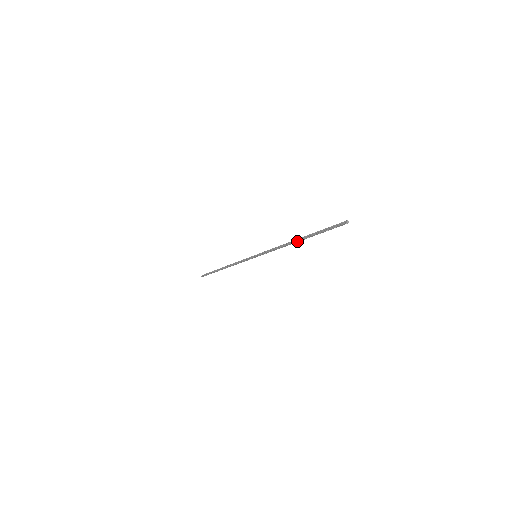
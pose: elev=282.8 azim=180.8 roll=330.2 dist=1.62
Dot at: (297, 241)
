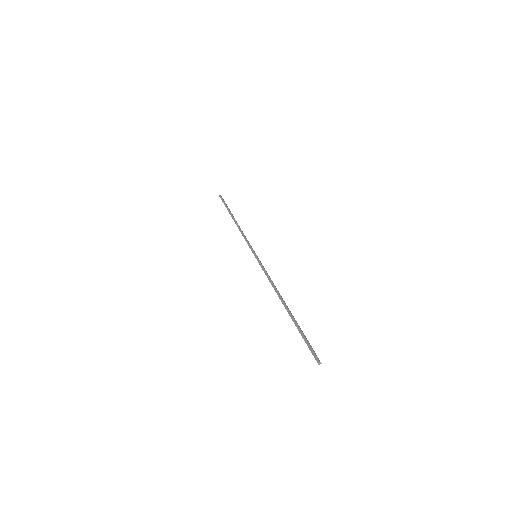
Dot at: (283, 304)
